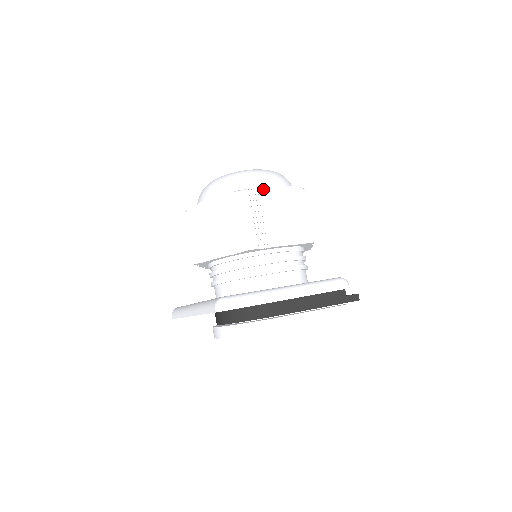
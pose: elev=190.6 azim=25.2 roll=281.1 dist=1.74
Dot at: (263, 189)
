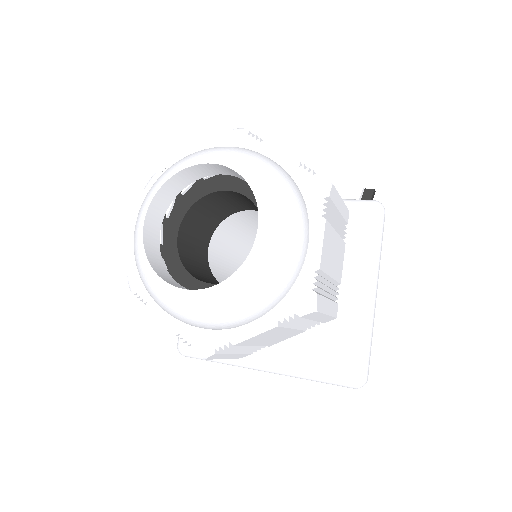
Dot at: (321, 264)
